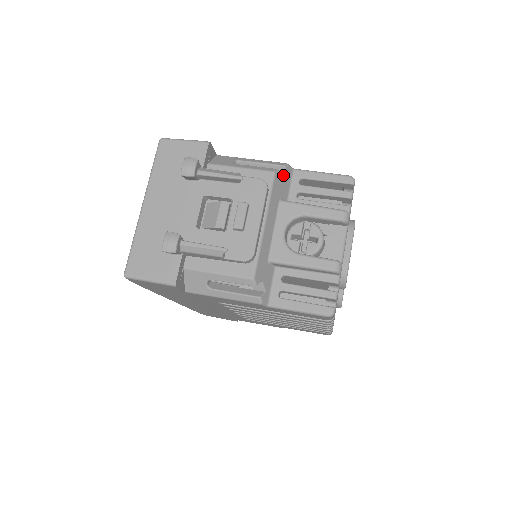
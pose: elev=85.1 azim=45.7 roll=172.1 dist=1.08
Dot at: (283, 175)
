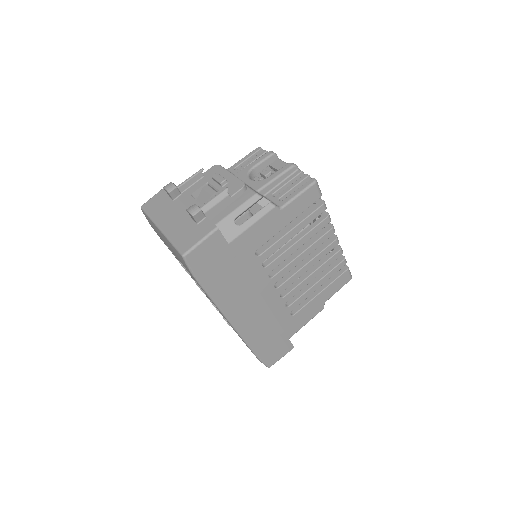
Dot at: occluded
